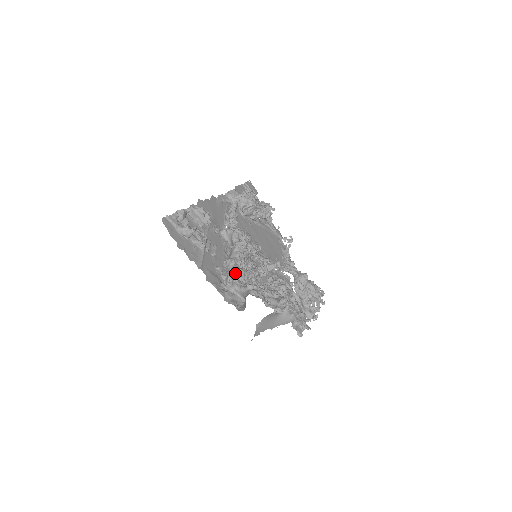
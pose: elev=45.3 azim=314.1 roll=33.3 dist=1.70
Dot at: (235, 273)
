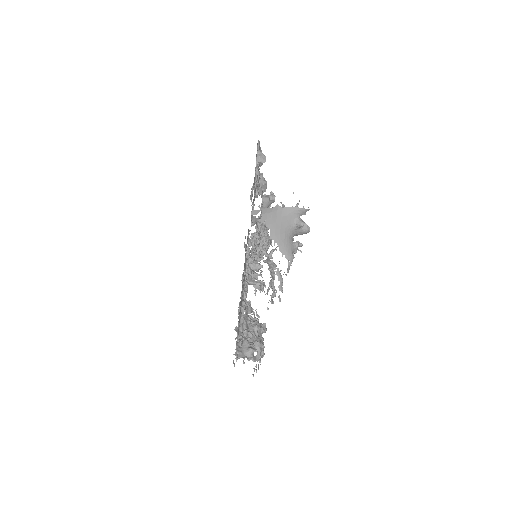
Dot at: occluded
